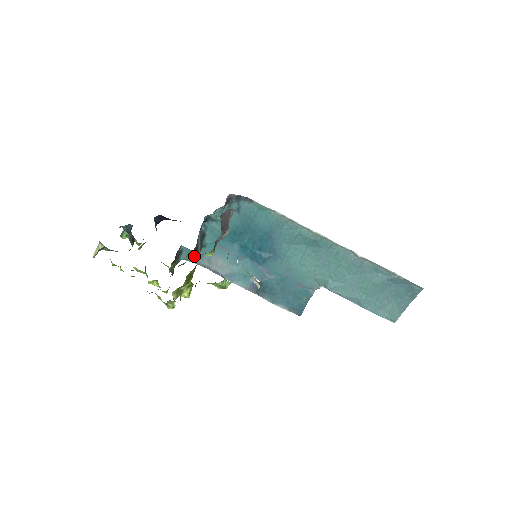
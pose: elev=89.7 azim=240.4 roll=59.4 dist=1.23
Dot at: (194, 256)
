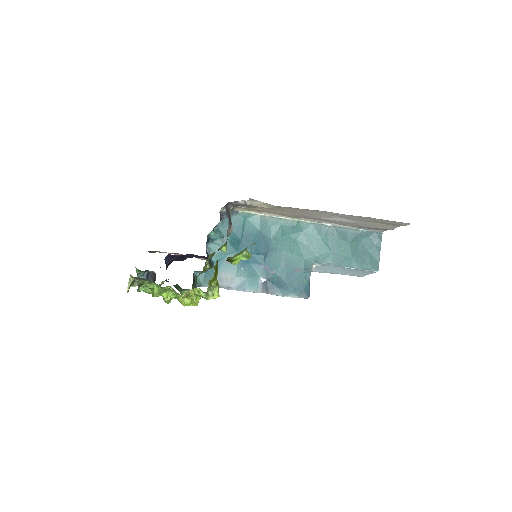
Dot at: (210, 267)
